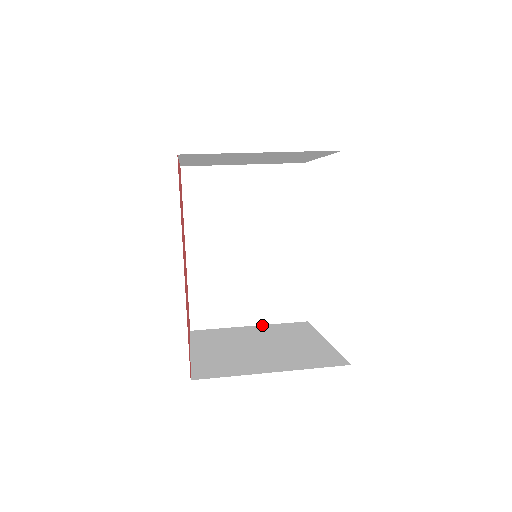
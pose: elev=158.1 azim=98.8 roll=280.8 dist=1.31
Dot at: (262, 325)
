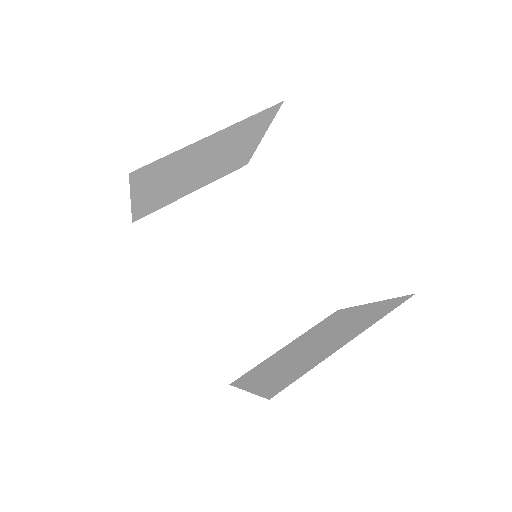
Dot at: (297, 338)
